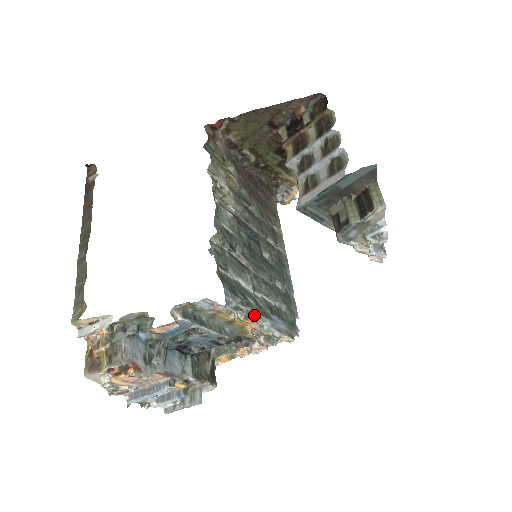
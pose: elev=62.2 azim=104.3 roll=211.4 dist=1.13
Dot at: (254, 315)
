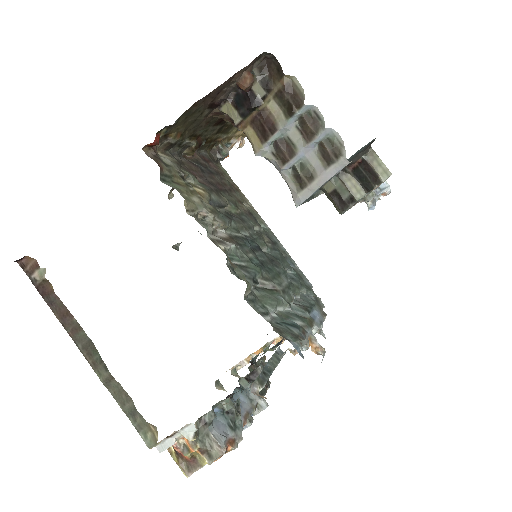
Dot at: (309, 335)
